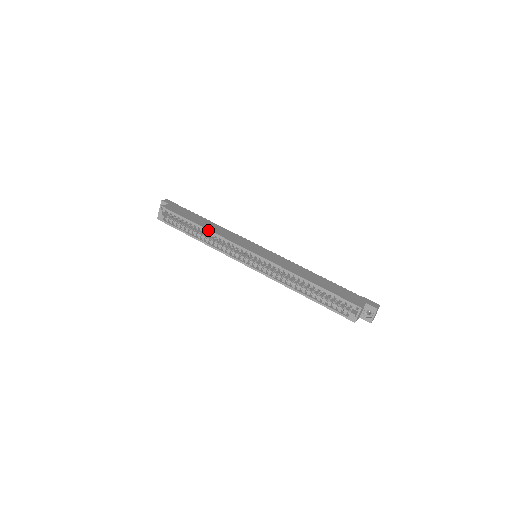
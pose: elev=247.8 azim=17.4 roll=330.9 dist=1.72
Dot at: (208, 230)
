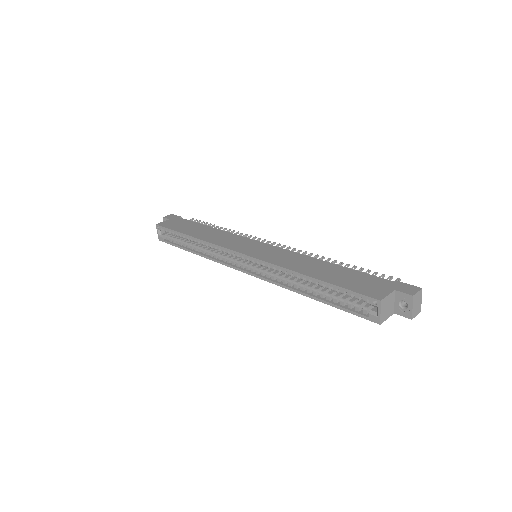
Dot at: (197, 239)
